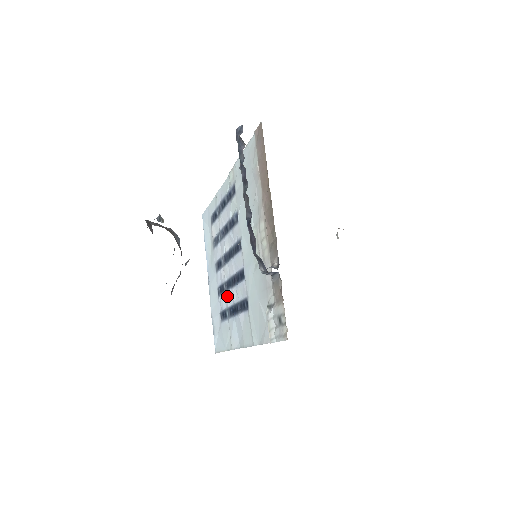
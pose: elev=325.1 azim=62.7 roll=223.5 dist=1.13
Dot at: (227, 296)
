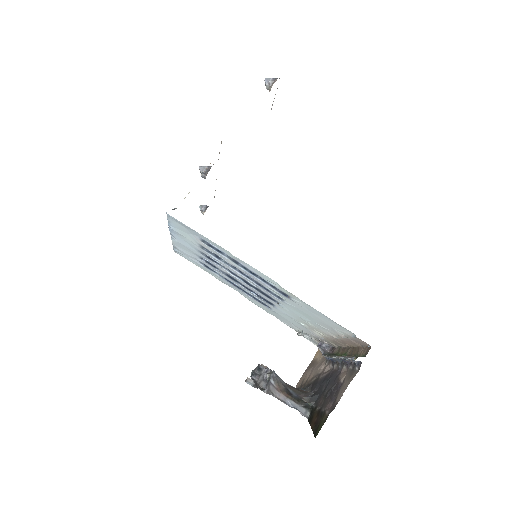
Dot at: (226, 277)
